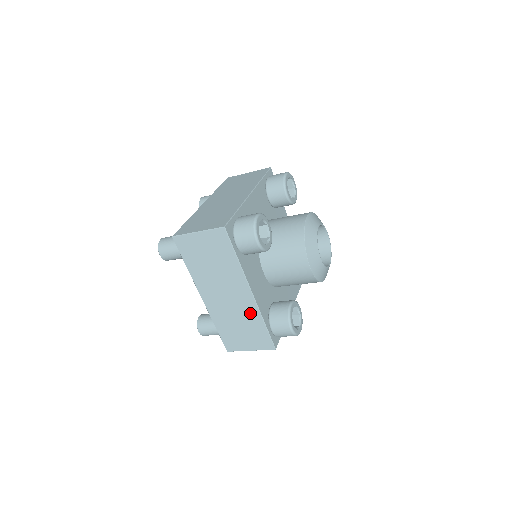
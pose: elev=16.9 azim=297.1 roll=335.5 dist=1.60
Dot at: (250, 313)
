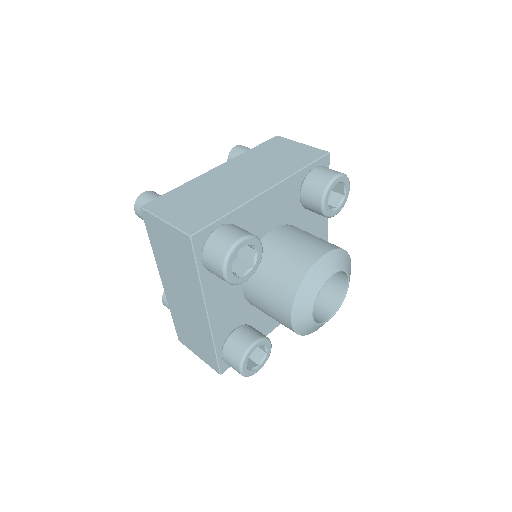
Dot at: occluded
